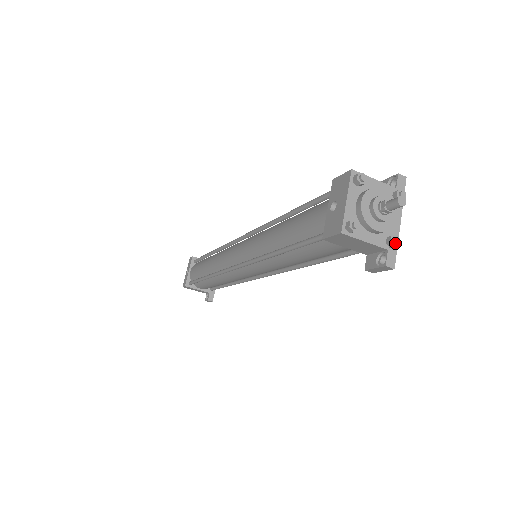
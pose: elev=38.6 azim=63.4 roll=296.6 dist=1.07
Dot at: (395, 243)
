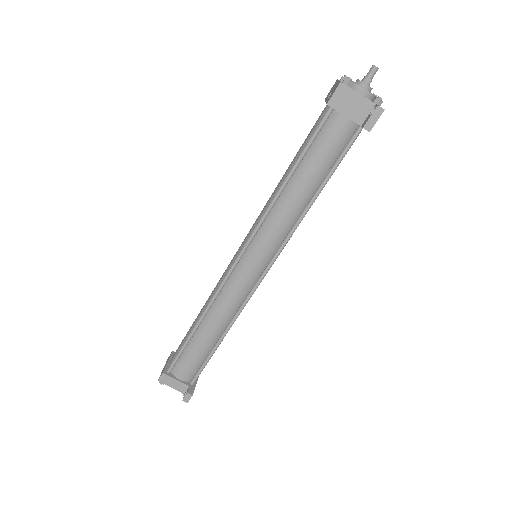
Dot at: (379, 98)
